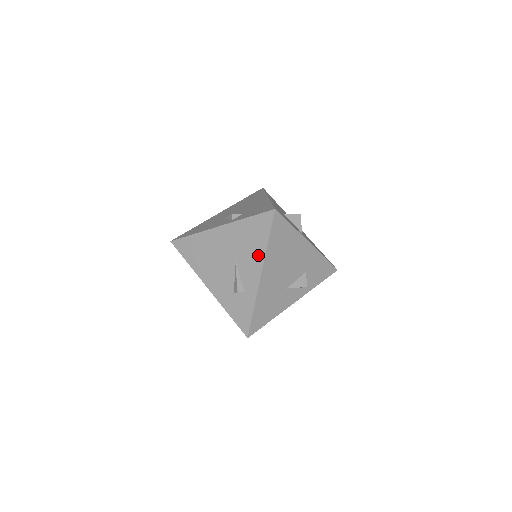
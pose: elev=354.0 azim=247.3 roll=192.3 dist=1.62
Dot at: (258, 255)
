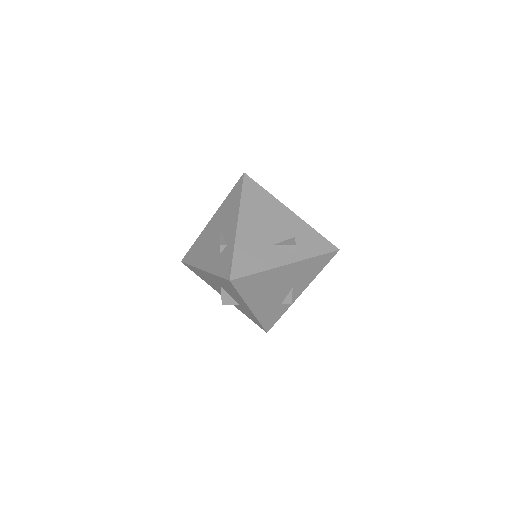
Dot at: (235, 210)
